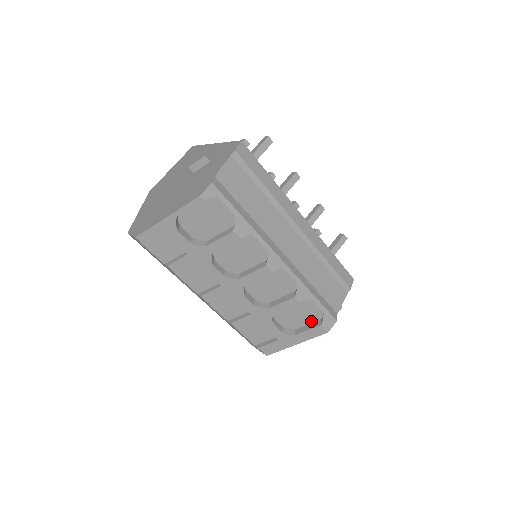
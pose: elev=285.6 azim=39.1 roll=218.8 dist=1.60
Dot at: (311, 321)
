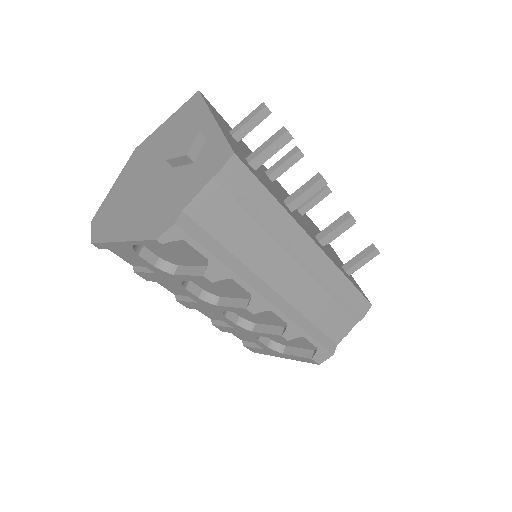
Dot at: (303, 347)
